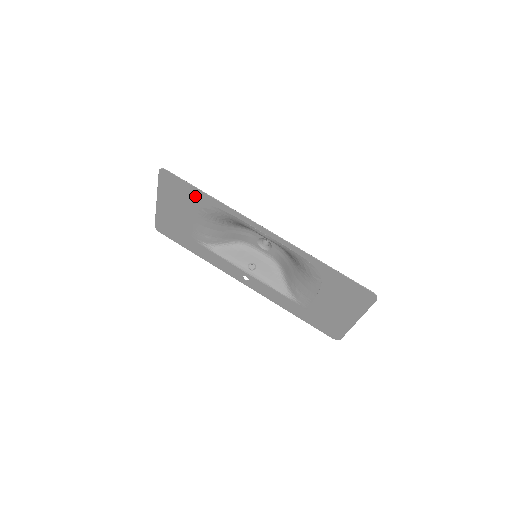
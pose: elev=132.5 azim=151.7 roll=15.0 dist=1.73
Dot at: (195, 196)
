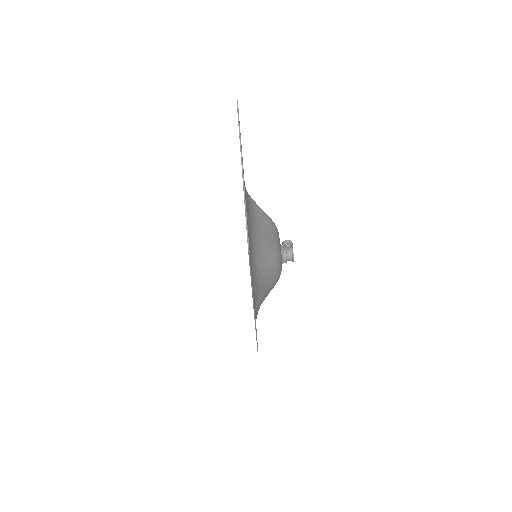
Dot at: occluded
